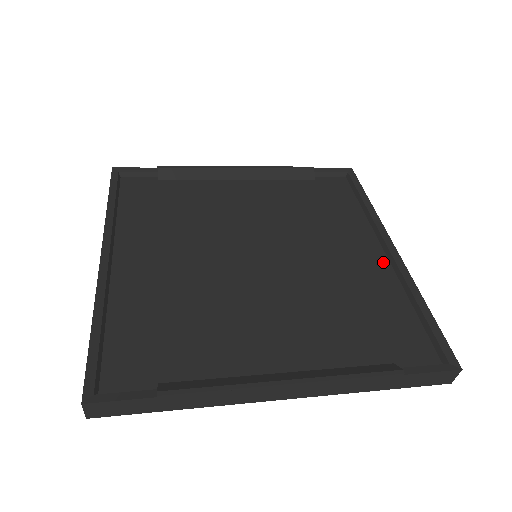
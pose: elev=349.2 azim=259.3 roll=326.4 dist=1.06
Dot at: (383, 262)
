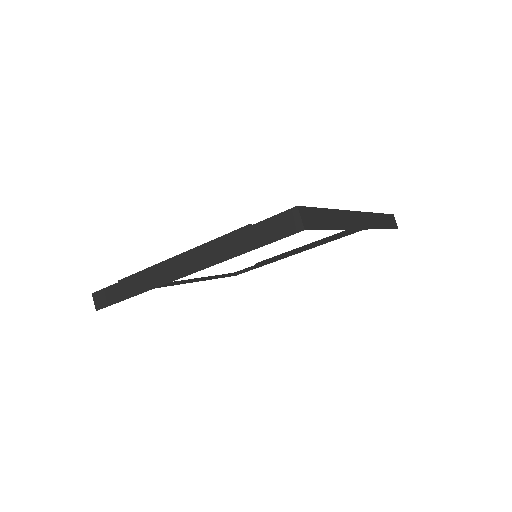
Dot at: occluded
